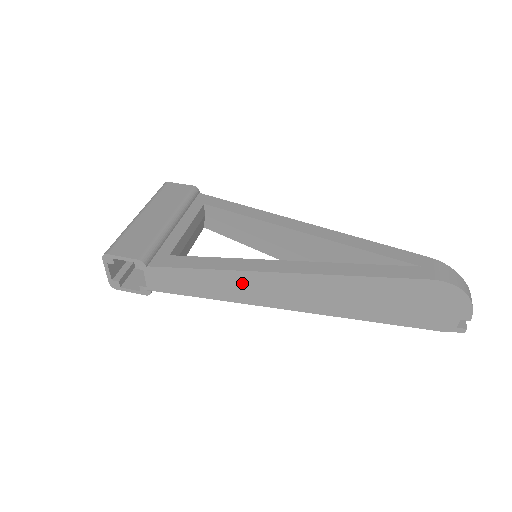
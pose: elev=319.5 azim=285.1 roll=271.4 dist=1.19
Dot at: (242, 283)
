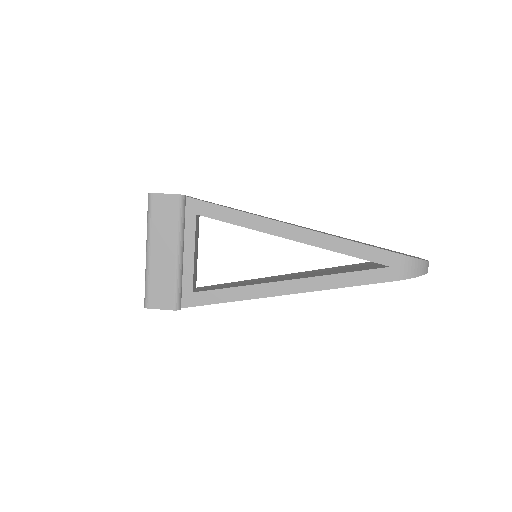
Dot at: occluded
